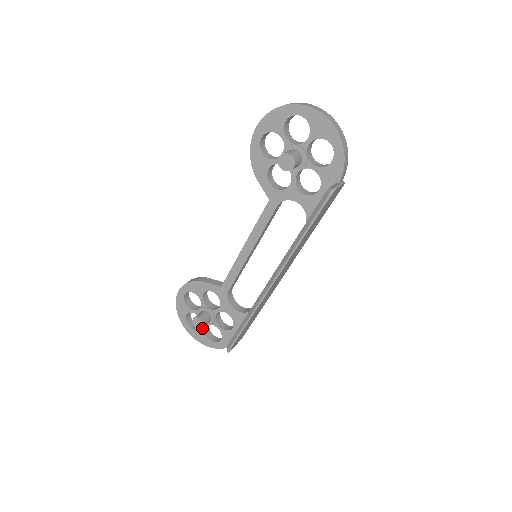
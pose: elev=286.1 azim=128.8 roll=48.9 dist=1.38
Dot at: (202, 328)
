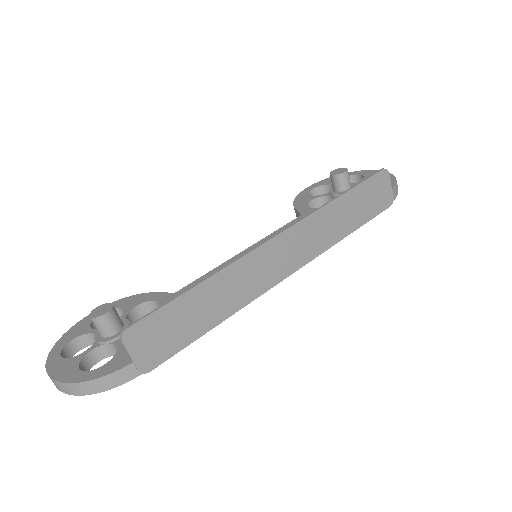
Dot at: (102, 315)
